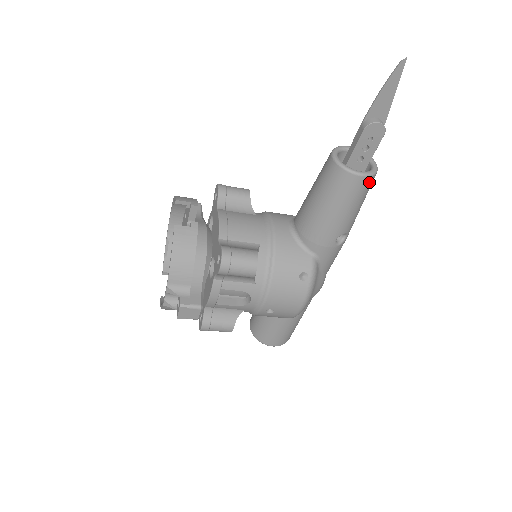
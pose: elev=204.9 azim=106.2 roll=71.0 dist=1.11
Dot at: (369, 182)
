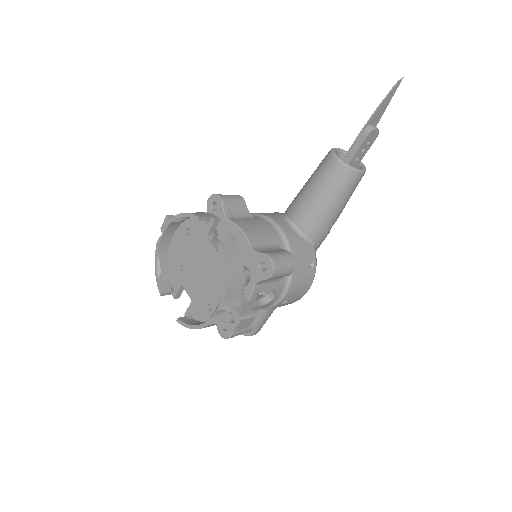
Dot at: (362, 176)
